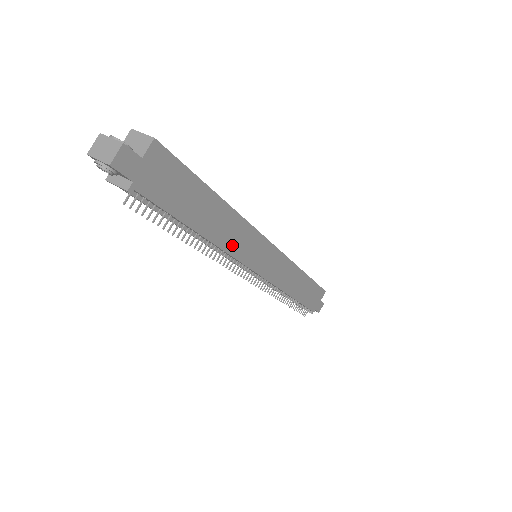
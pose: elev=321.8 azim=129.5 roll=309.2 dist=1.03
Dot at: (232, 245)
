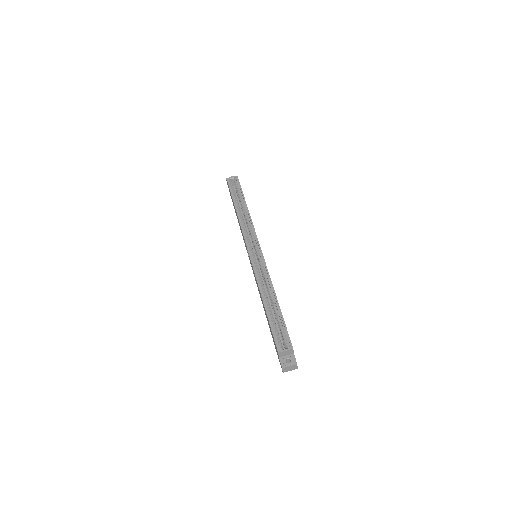
Dot at: occluded
